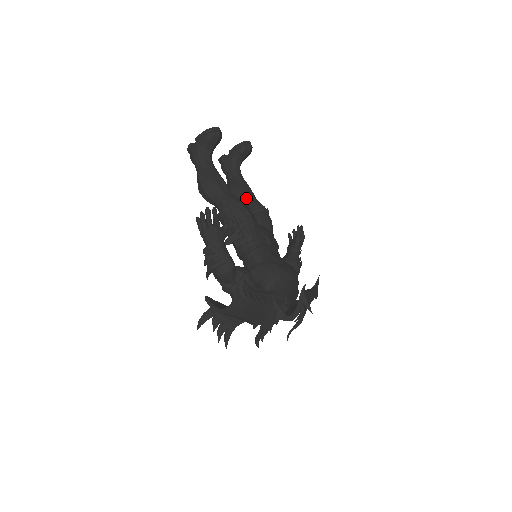
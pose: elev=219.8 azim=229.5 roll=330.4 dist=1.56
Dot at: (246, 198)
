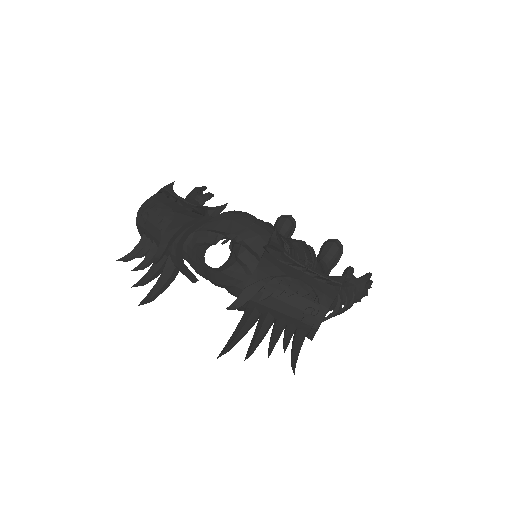
Dot at: occluded
